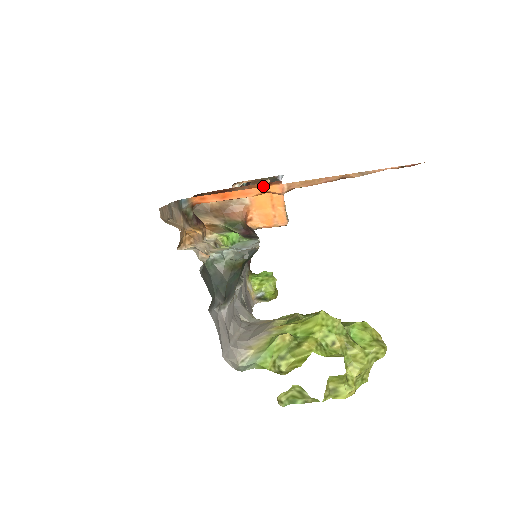
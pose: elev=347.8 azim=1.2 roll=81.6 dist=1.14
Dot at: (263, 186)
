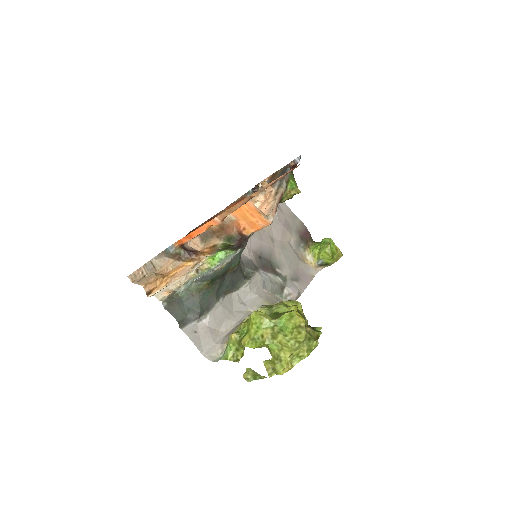
Dot at: occluded
